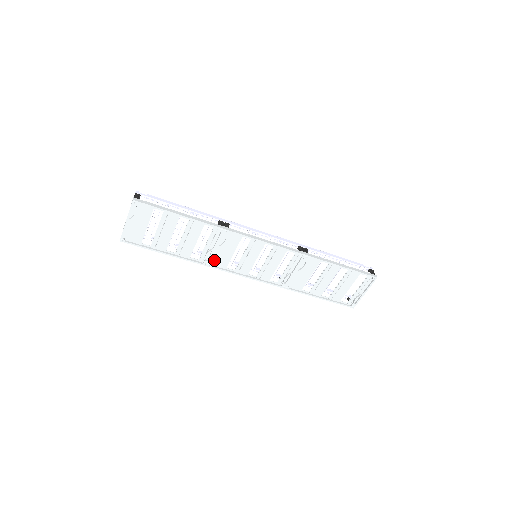
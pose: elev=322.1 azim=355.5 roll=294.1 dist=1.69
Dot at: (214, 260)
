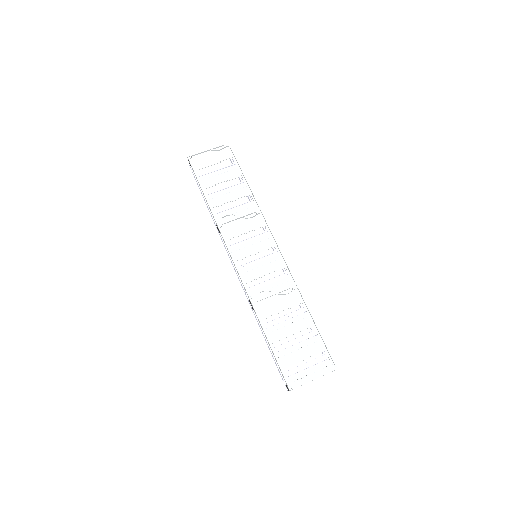
Dot at: (226, 226)
